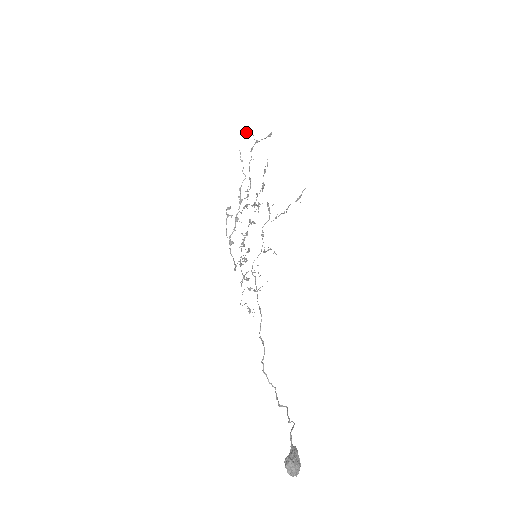
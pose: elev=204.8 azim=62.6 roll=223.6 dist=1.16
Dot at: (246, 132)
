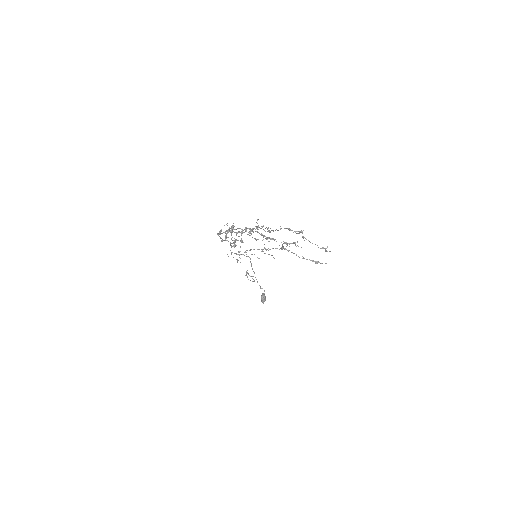
Dot at: occluded
